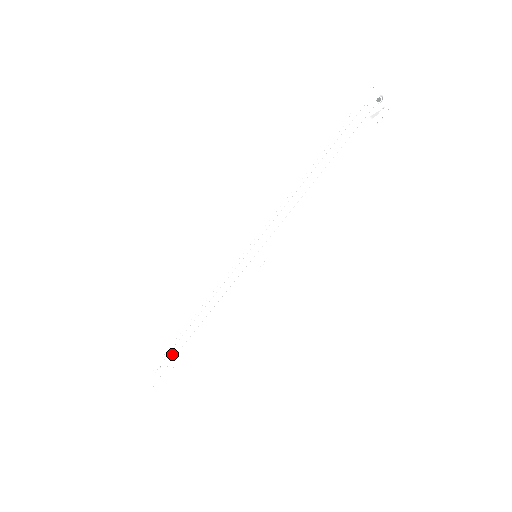
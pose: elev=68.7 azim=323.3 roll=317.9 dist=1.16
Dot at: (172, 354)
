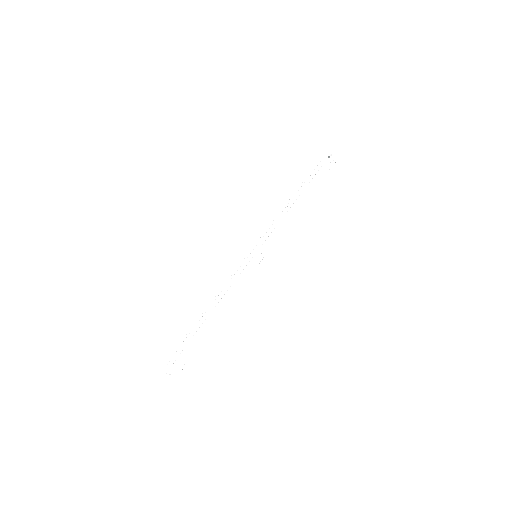
Dot at: (185, 344)
